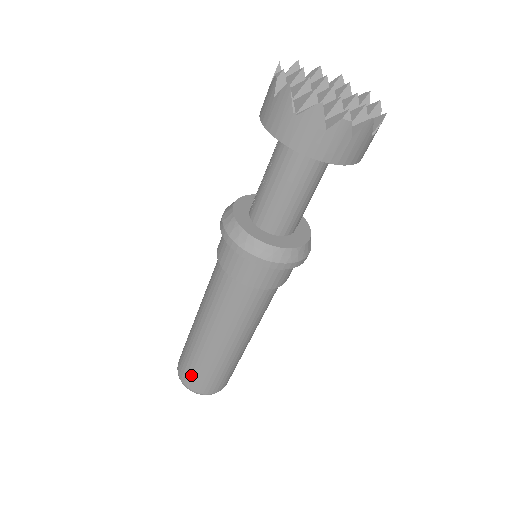
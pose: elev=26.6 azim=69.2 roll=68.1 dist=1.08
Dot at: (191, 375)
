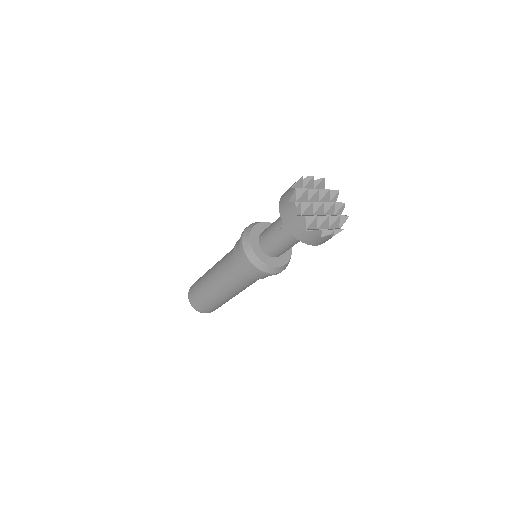
Dot at: (202, 306)
